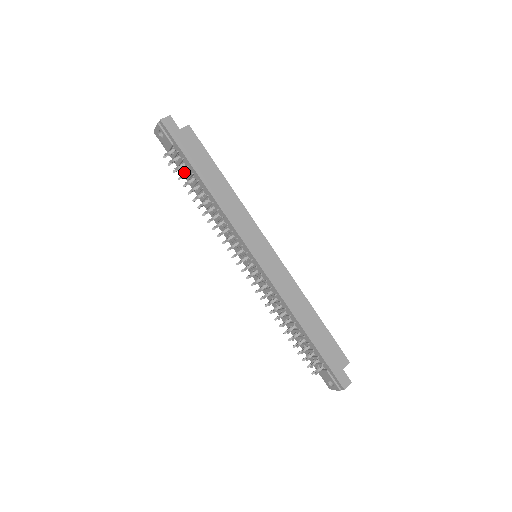
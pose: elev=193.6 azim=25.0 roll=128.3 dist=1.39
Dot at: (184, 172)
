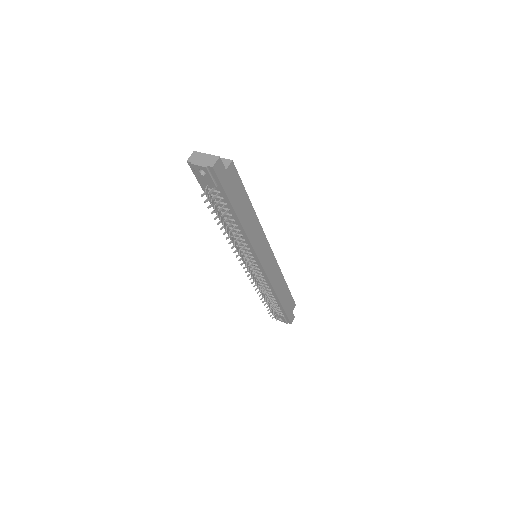
Dot at: occluded
